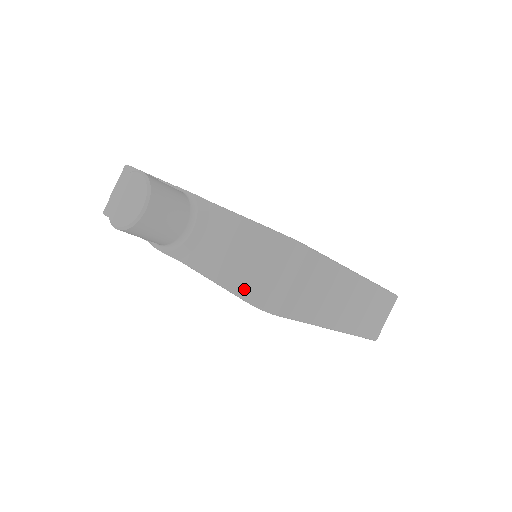
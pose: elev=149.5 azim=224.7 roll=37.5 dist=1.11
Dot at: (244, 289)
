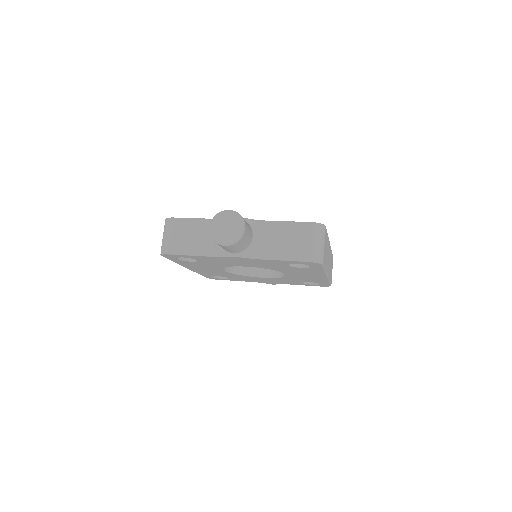
Dot at: (305, 256)
